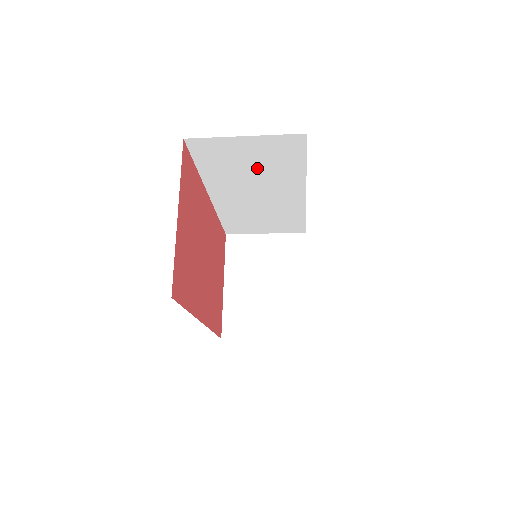
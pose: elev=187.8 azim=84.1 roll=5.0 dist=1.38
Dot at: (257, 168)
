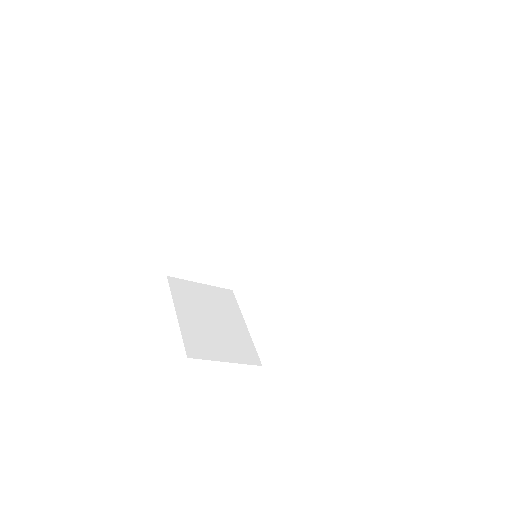
Dot at: (266, 187)
